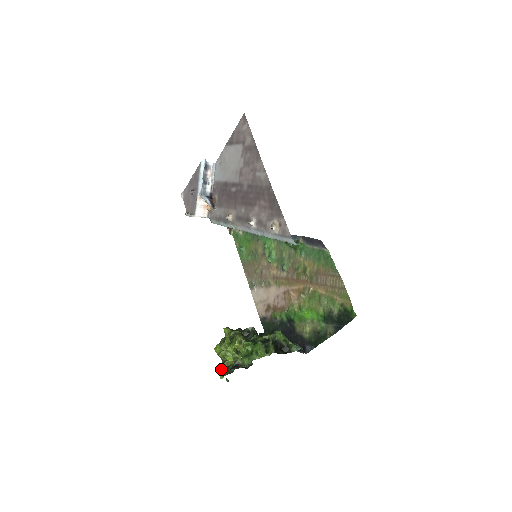
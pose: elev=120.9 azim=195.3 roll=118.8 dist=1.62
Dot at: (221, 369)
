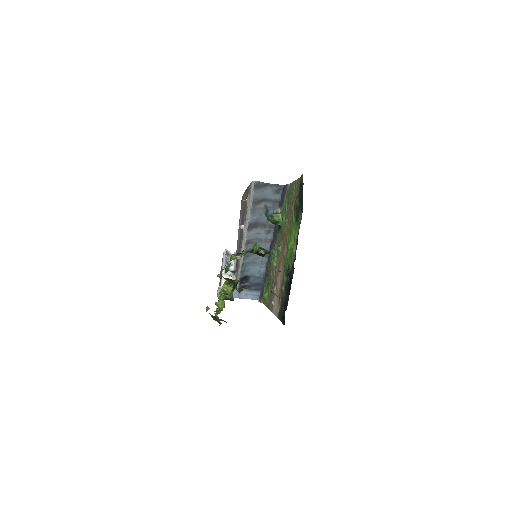
Dot at: occluded
